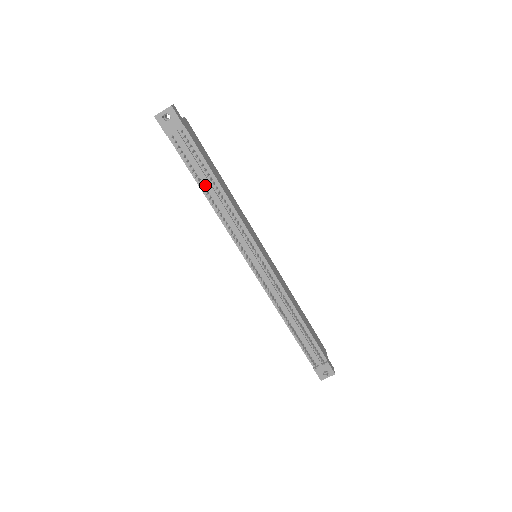
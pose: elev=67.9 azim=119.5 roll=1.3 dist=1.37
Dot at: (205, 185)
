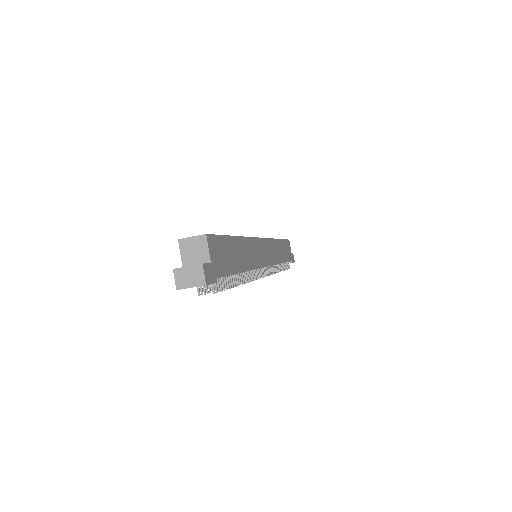
Dot at: occluded
